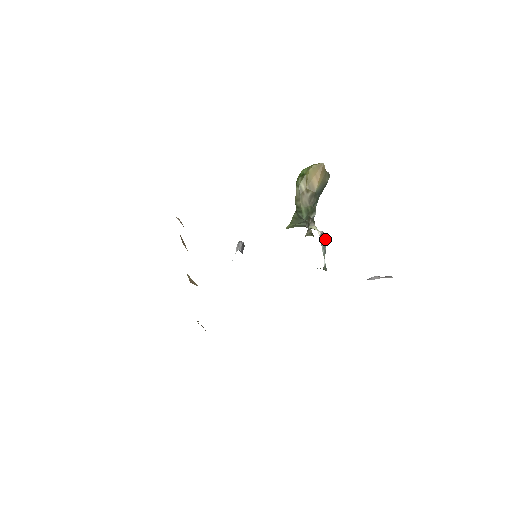
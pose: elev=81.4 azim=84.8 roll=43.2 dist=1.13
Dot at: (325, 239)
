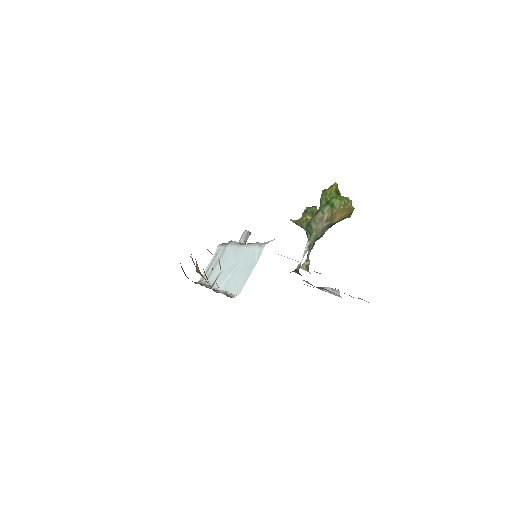
Dot at: occluded
